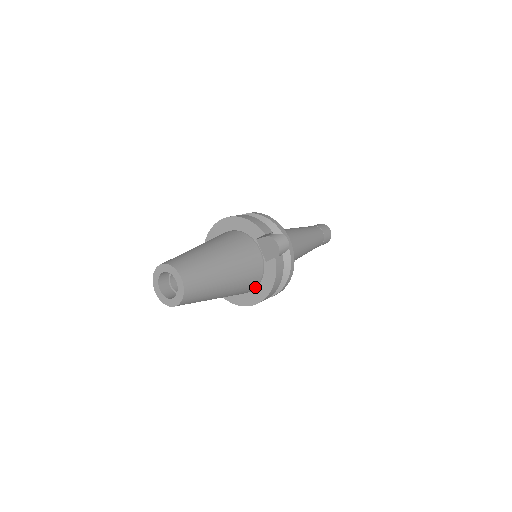
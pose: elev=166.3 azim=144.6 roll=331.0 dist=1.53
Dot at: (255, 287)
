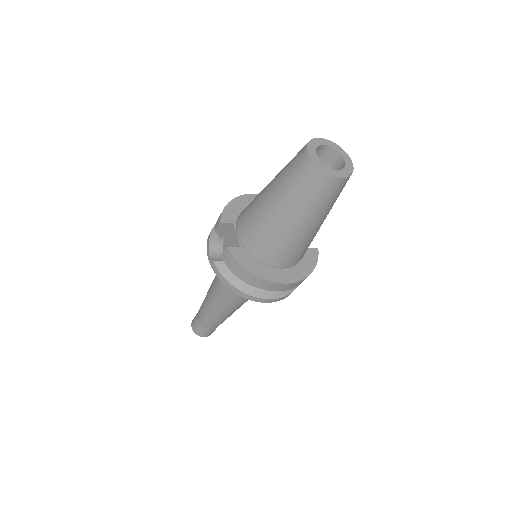
Dot at: (293, 264)
